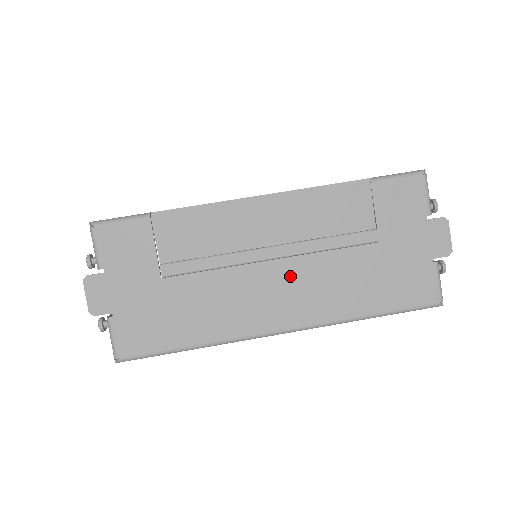
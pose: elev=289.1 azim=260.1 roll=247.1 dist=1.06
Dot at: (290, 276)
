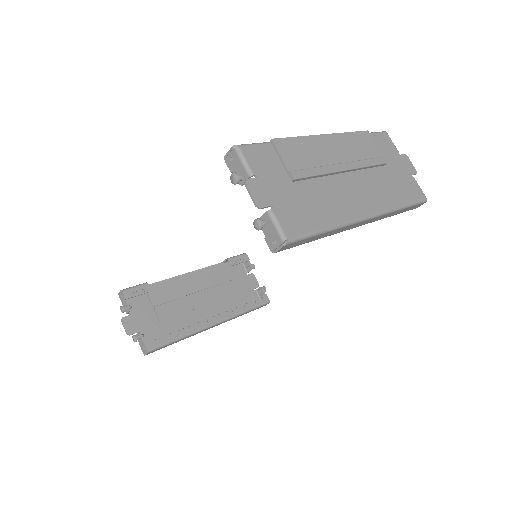
Dot at: (357, 182)
